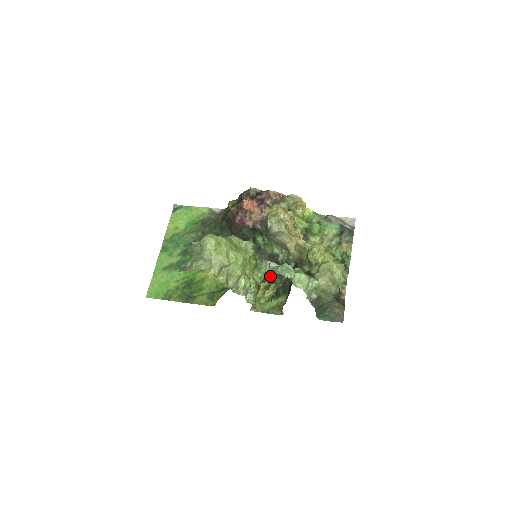
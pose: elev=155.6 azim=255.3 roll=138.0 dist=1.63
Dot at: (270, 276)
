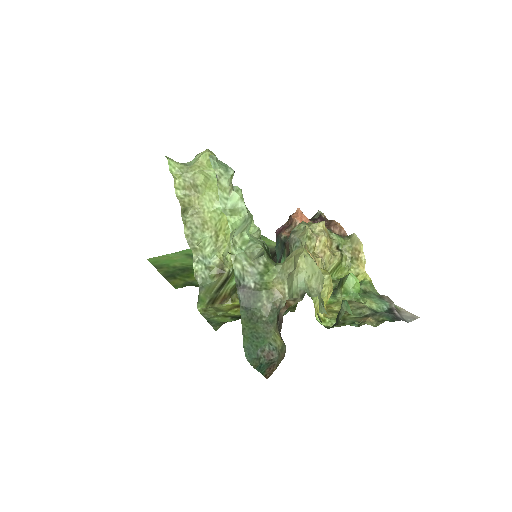
Dot at: occluded
